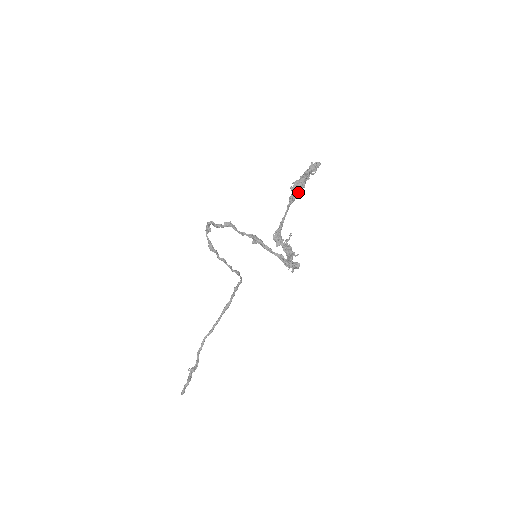
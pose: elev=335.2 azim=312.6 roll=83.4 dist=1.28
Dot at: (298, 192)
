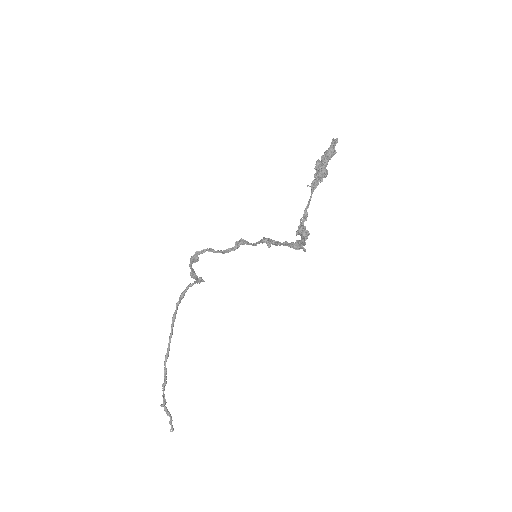
Dot at: occluded
